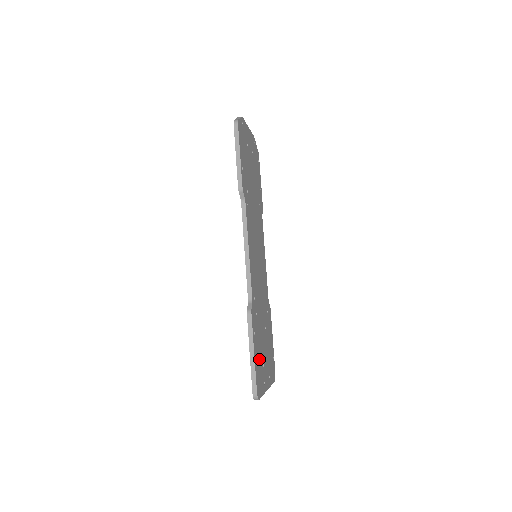
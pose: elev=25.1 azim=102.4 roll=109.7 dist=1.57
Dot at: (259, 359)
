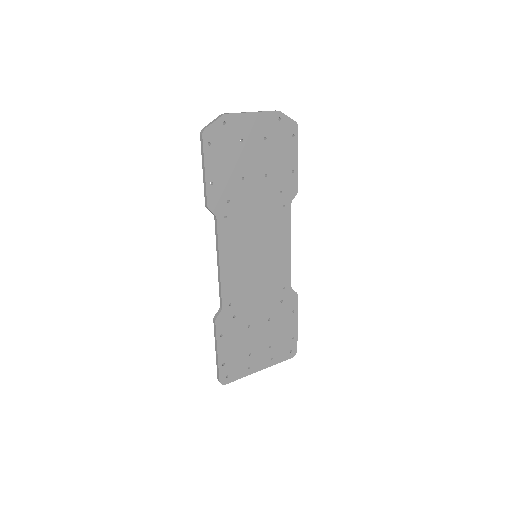
Dot at: (235, 352)
